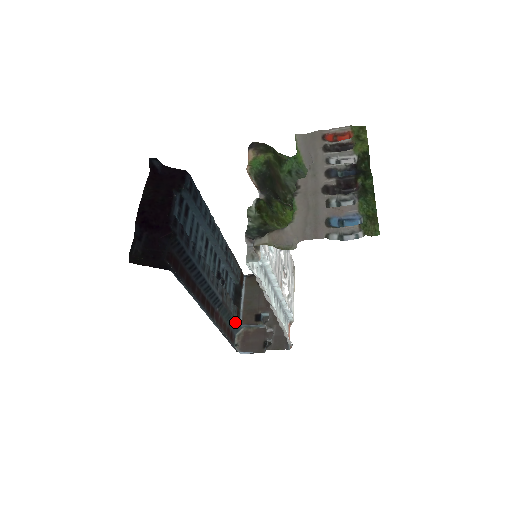
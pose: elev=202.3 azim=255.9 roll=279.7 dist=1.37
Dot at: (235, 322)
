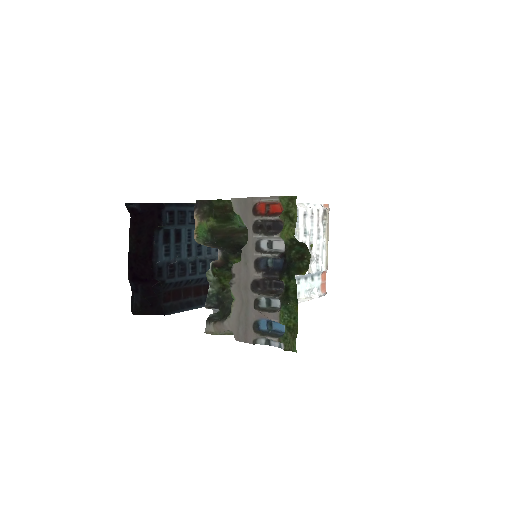
Dot at: occluded
